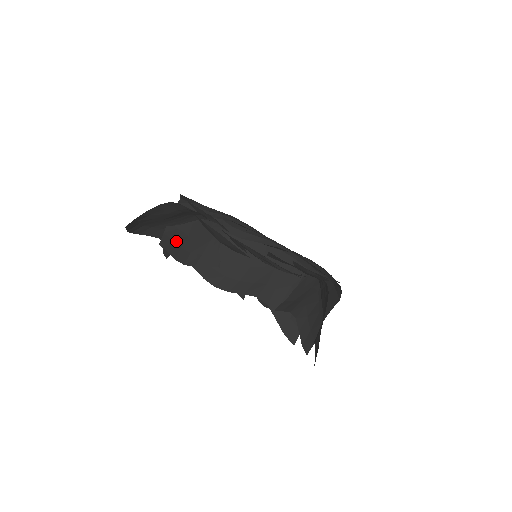
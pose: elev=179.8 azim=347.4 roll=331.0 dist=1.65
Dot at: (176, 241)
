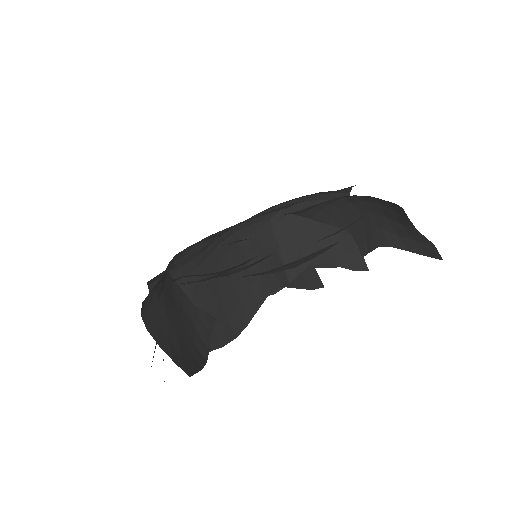
Dot at: (181, 352)
